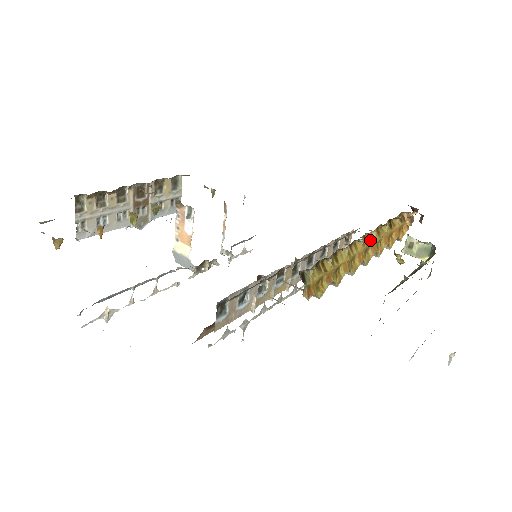
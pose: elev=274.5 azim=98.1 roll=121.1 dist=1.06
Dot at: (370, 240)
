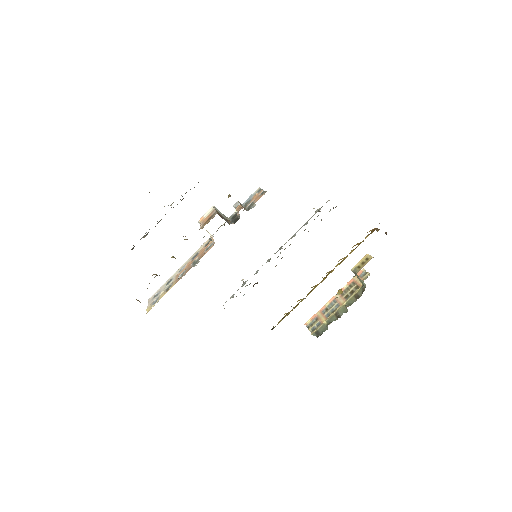
Dot at: occluded
